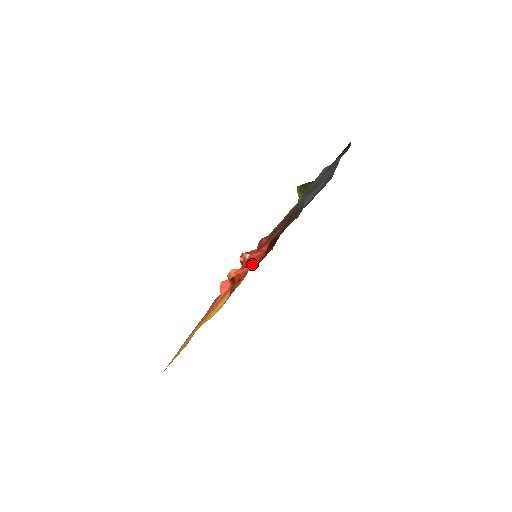
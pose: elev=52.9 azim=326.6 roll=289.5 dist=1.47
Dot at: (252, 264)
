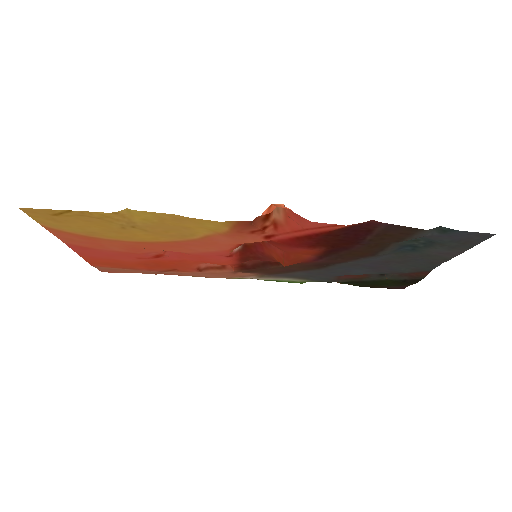
Dot at: (275, 242)
